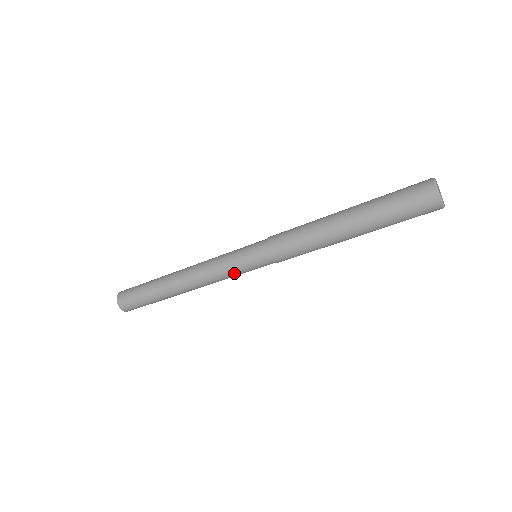
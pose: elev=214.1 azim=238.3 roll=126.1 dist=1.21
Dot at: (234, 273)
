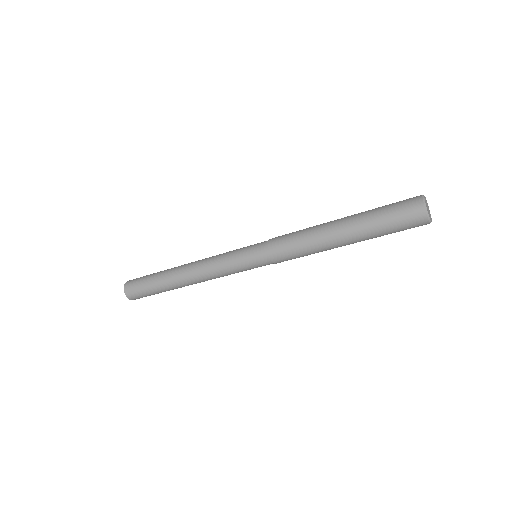
Dot at: (231, 265)
